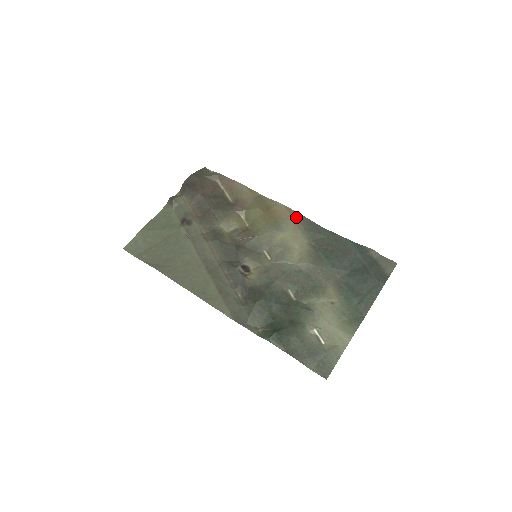
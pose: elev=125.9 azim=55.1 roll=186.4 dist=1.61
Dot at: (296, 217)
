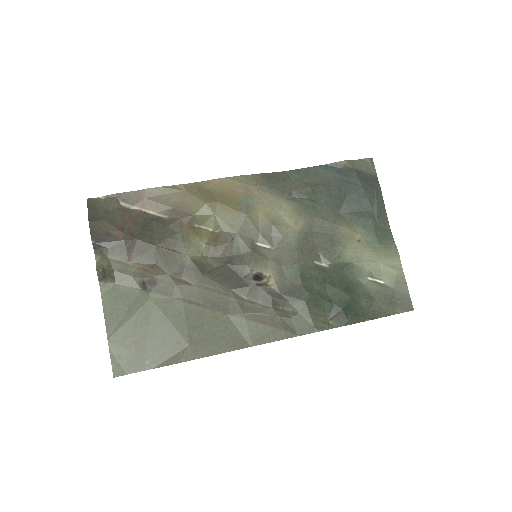
Dot at: (250, 181)
